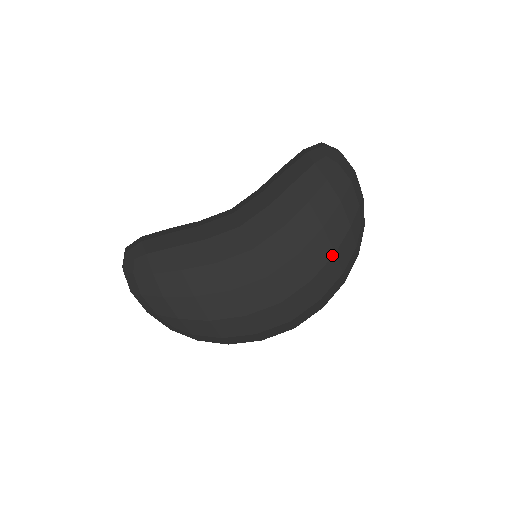
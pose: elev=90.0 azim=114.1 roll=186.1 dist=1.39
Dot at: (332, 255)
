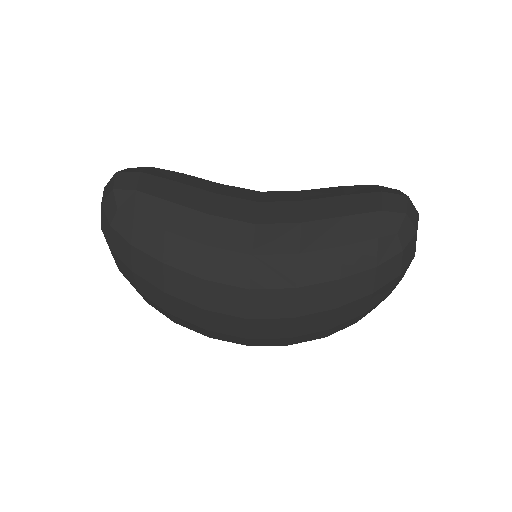
Dot at: (325, 329)
